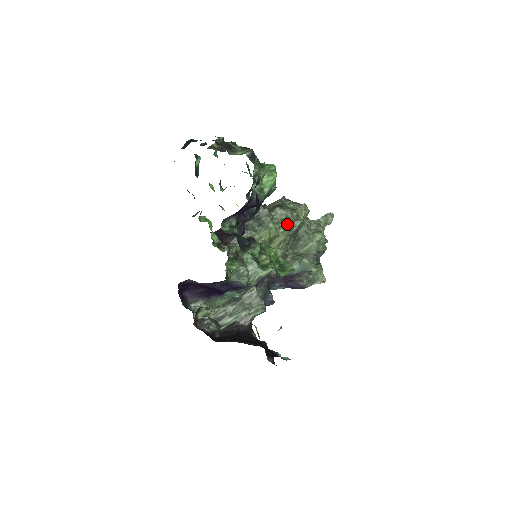
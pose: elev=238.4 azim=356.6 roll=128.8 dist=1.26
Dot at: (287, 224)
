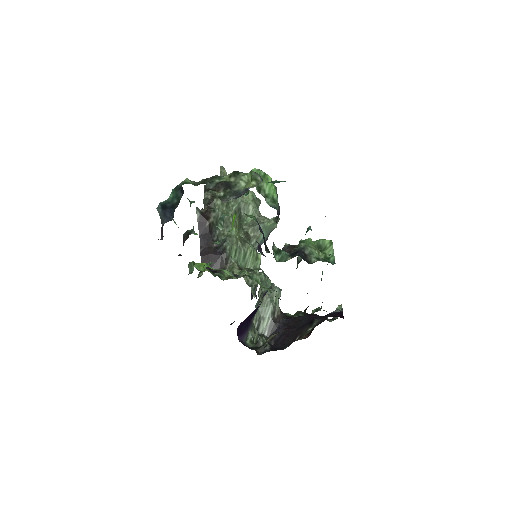
Dot at: (233, 207)
